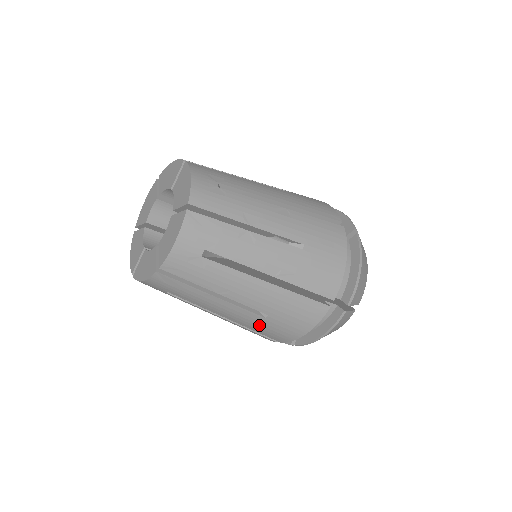
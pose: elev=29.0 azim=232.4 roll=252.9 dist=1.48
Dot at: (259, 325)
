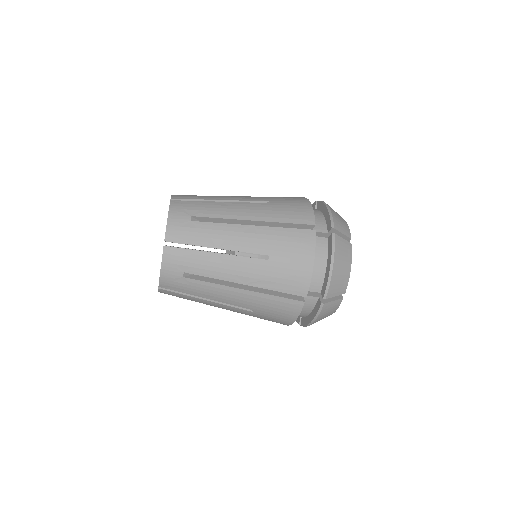
Dot at: (255, 316)
